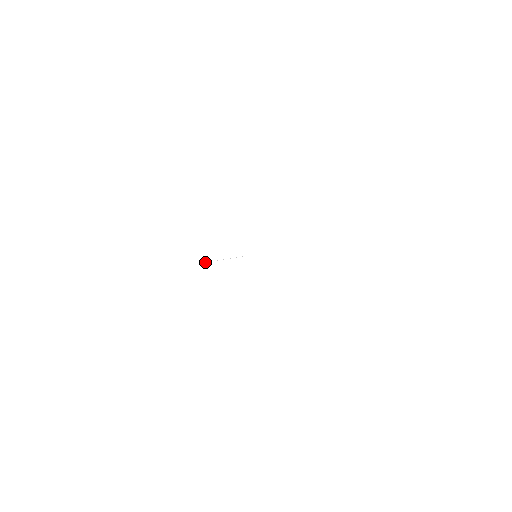
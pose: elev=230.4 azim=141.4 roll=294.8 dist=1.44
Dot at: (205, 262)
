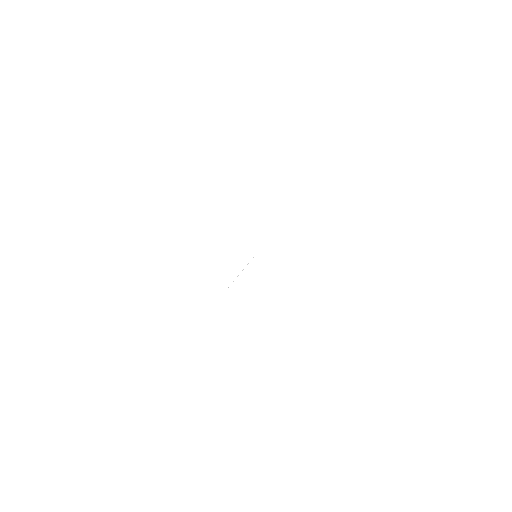
Dot at: occluded
